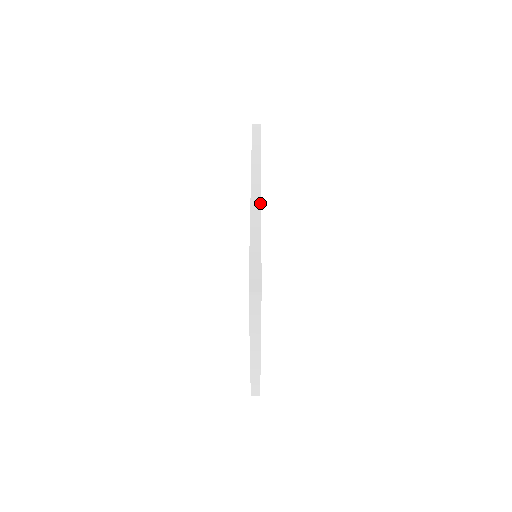
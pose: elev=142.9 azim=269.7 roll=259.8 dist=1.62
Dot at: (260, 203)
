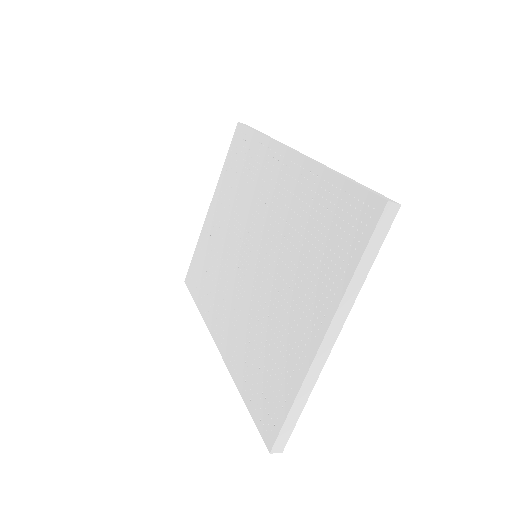
Dot at: (311, 158)
